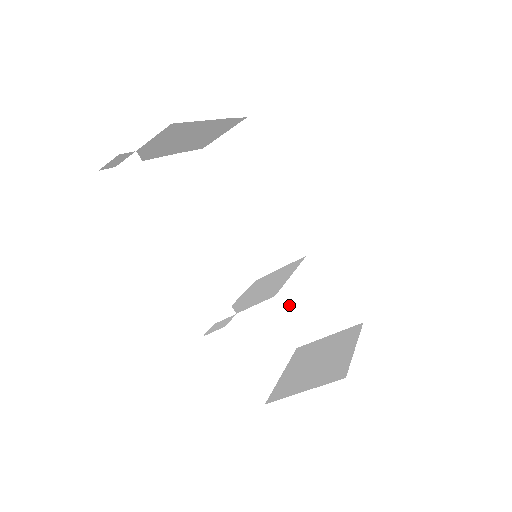
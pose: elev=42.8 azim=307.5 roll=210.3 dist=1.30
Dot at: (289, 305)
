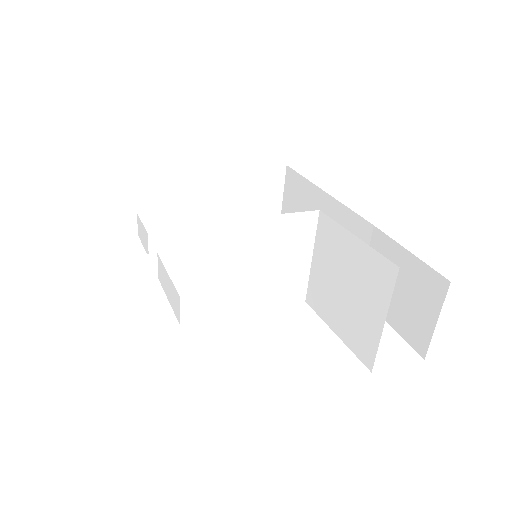
Dot at: (336, 309)
